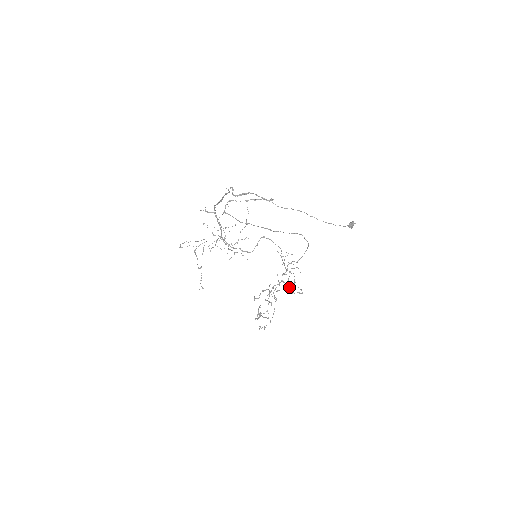
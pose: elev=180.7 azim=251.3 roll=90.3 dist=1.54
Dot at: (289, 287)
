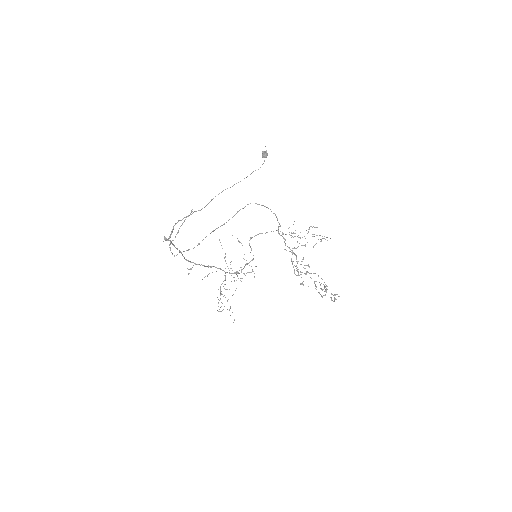
Dot at: occluded
